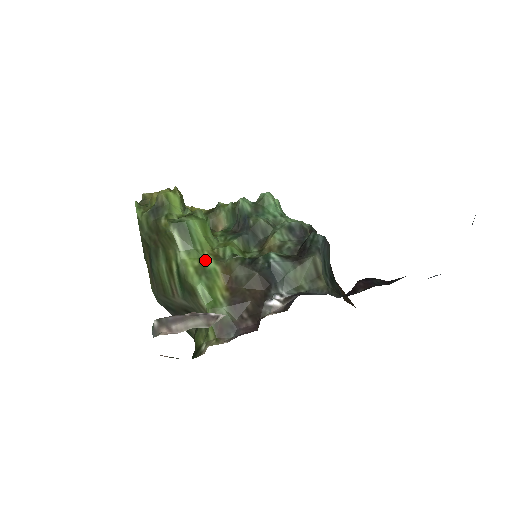
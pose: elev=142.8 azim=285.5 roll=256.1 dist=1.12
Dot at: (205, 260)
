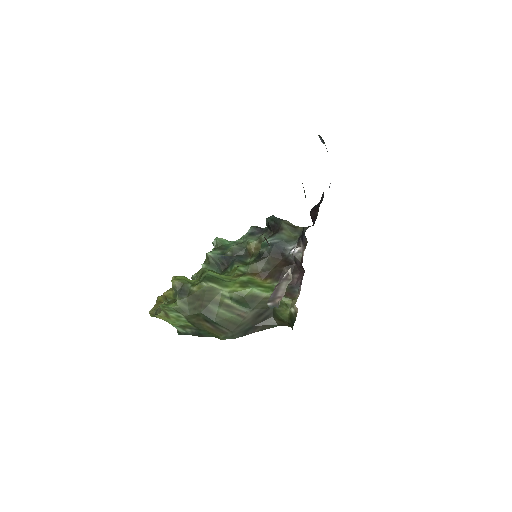
Dot at: (239, 280)
